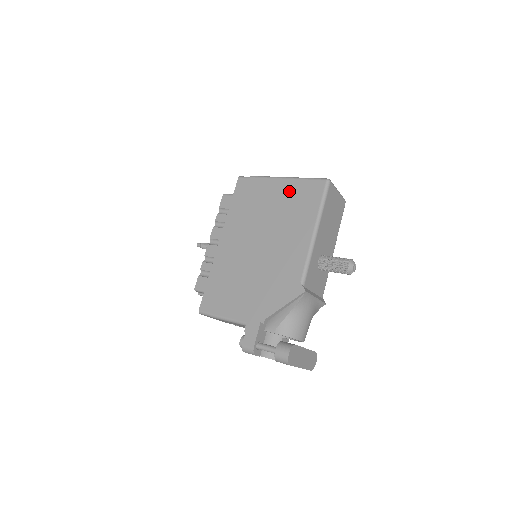
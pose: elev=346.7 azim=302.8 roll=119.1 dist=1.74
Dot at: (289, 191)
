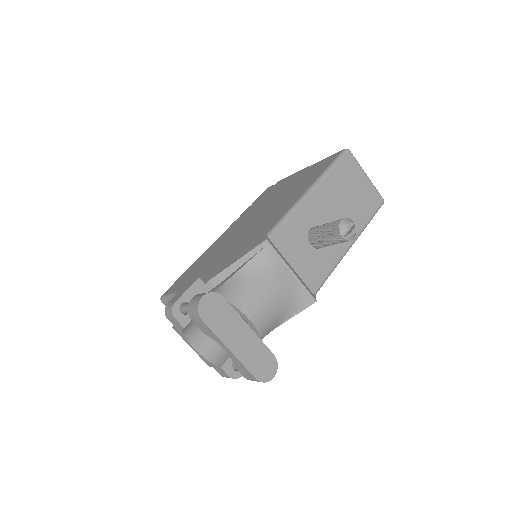
Dot at: (304, 173)
